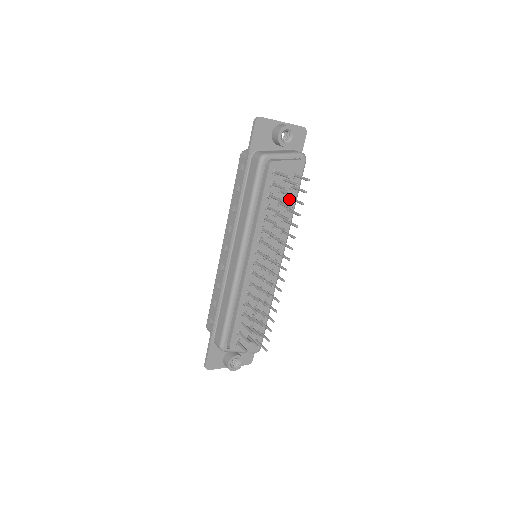
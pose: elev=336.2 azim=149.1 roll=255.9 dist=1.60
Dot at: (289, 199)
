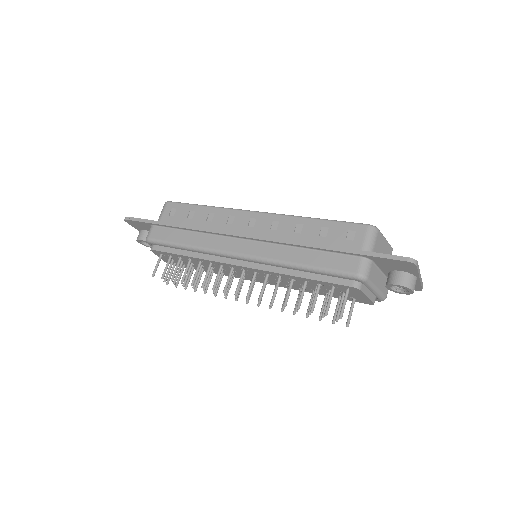
Dot at: (326, 293)
